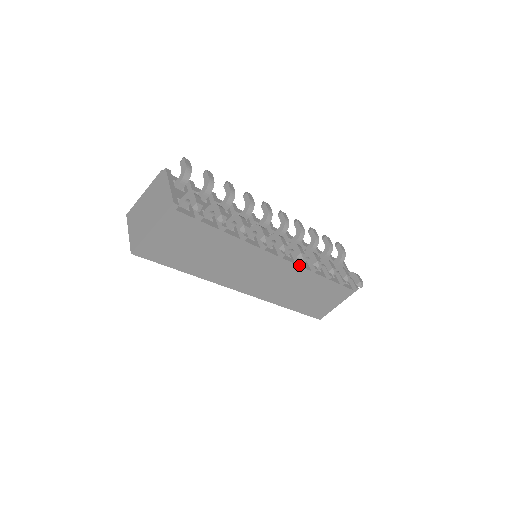
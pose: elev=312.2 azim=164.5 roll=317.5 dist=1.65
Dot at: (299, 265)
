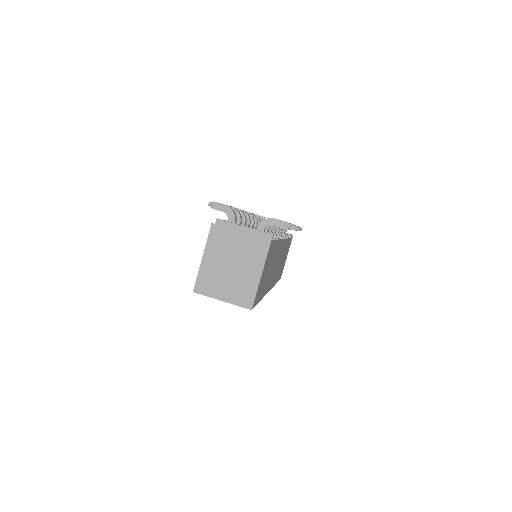
Dot at: (286, 239)
